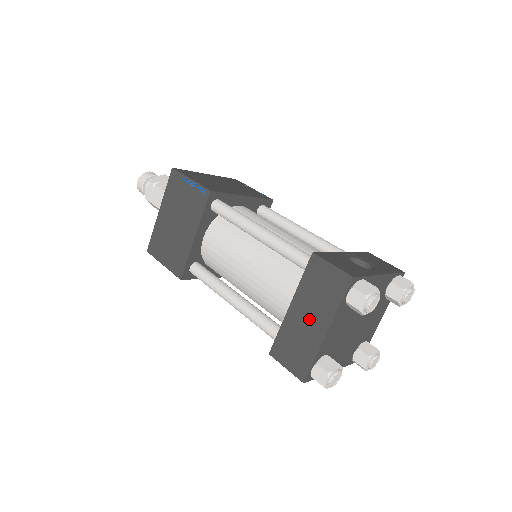
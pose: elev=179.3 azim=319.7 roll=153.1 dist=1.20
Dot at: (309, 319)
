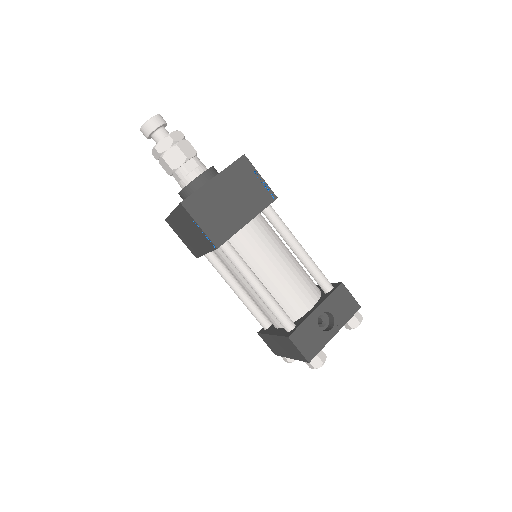
Dot at: (282, 348)
